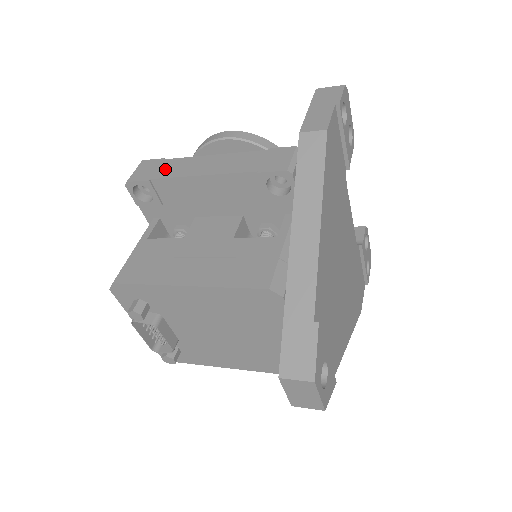
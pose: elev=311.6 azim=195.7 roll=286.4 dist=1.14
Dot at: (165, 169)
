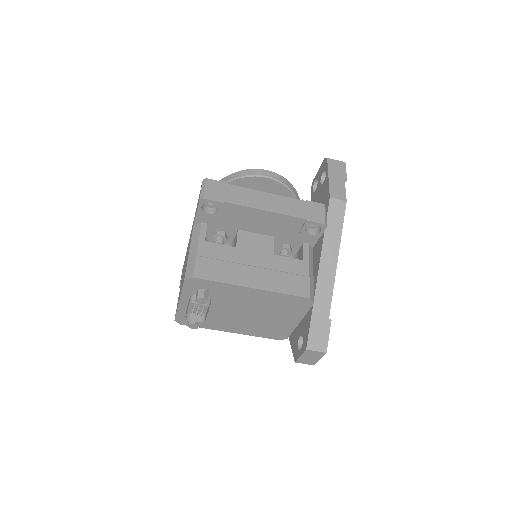
Dot at: (233, 195)
